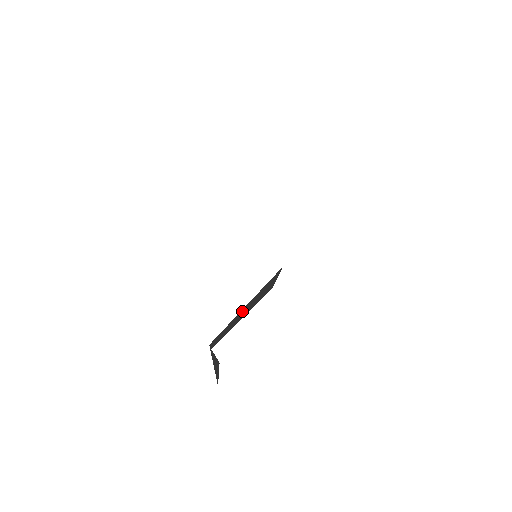
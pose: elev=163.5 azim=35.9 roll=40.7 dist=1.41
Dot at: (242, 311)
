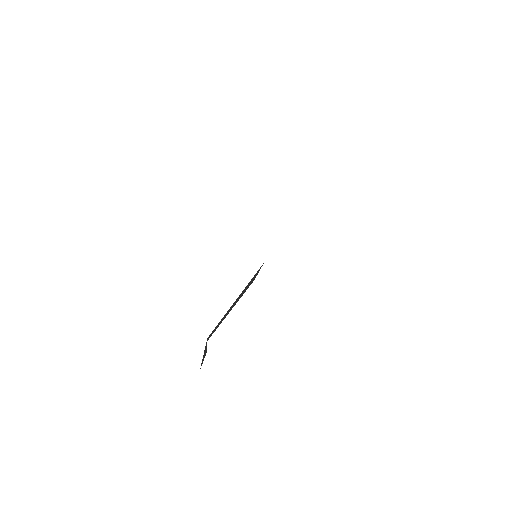
Dot at: (233, 304)
